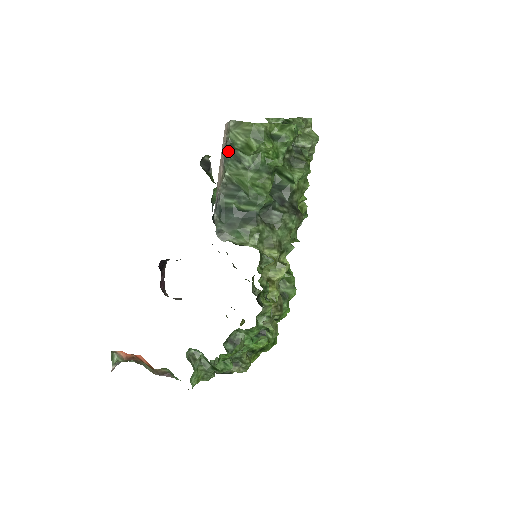
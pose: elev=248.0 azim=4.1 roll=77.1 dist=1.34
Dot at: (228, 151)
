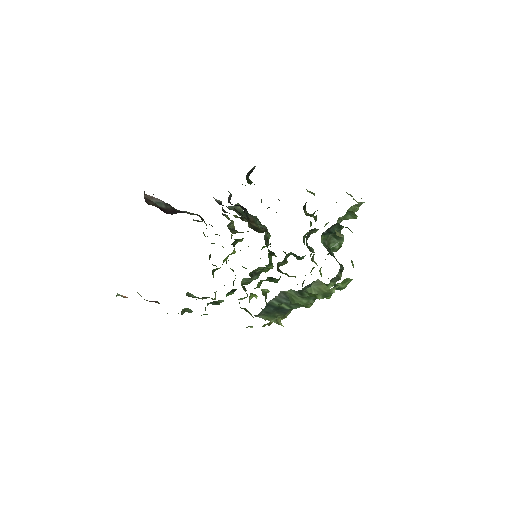
Dot at: (298, 290)
